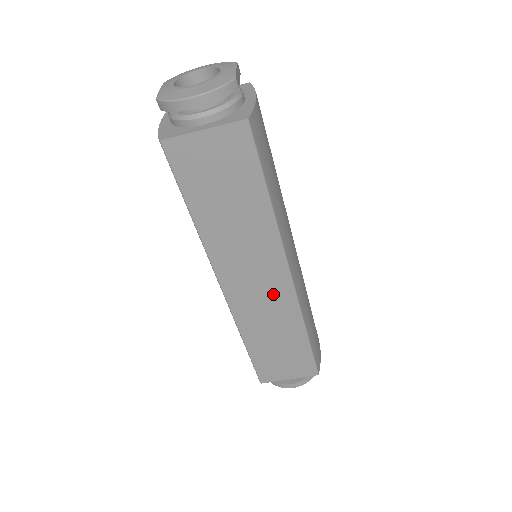
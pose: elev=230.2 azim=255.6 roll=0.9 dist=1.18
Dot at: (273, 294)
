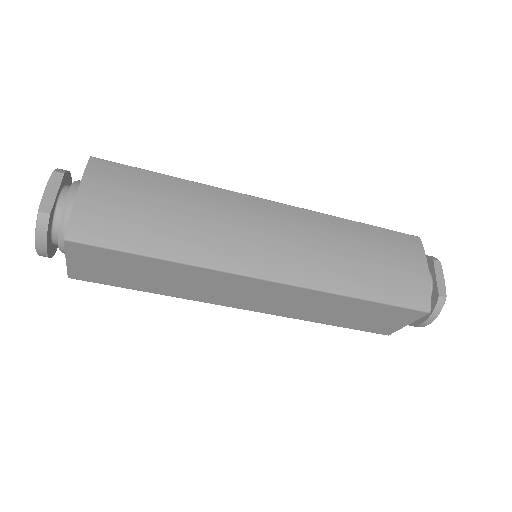
Dot at: (278, 294)
